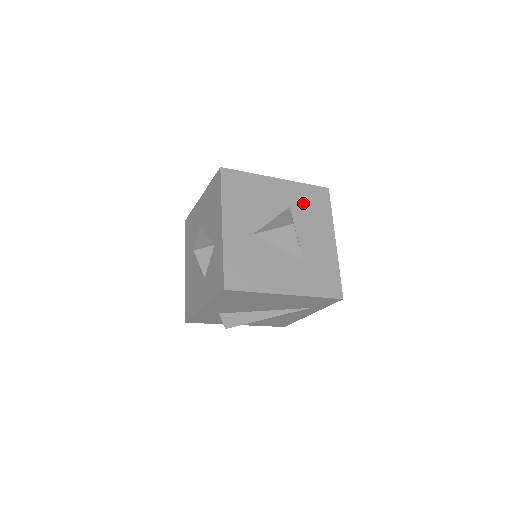
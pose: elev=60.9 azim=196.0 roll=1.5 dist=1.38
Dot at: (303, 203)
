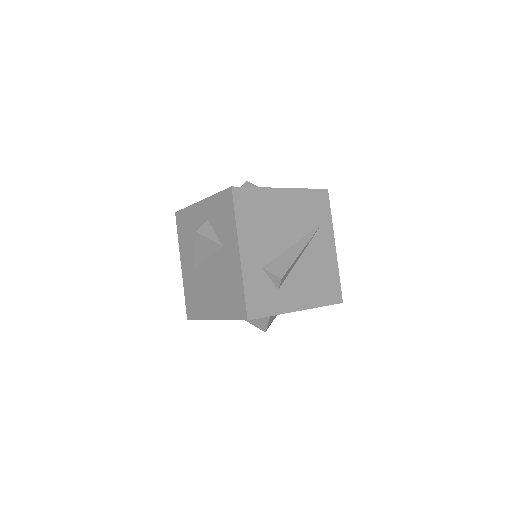
Dot at: occluded
